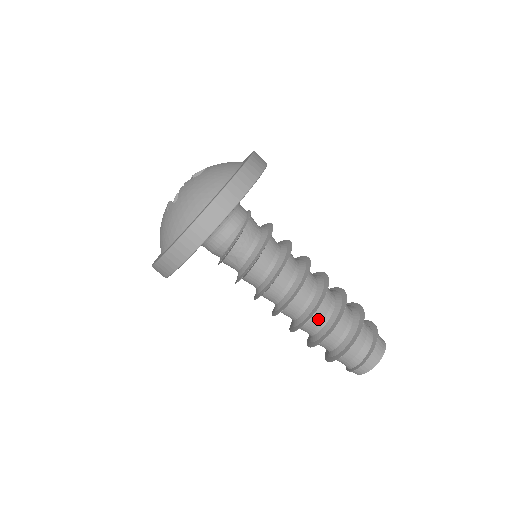
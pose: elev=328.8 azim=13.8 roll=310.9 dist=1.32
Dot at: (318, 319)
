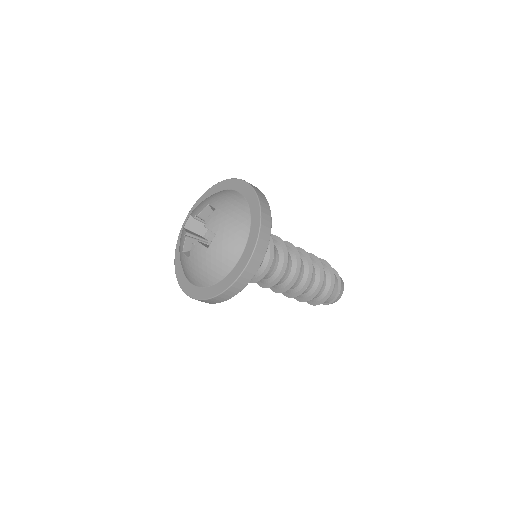
Dot at: occluded
